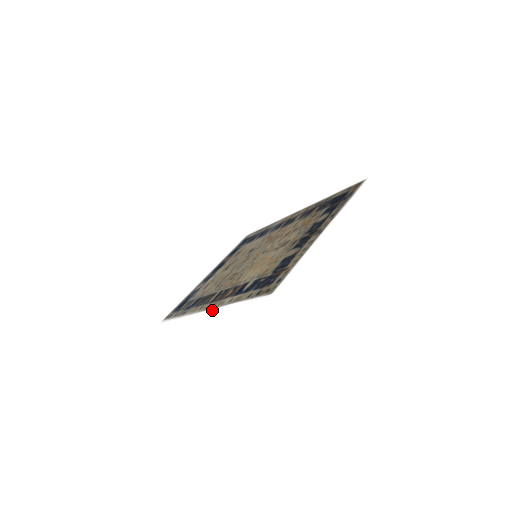
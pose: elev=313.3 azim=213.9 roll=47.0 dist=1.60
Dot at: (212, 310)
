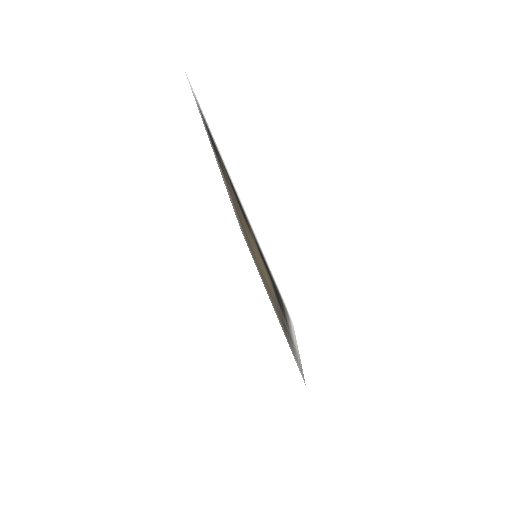
Dot at: occluded
